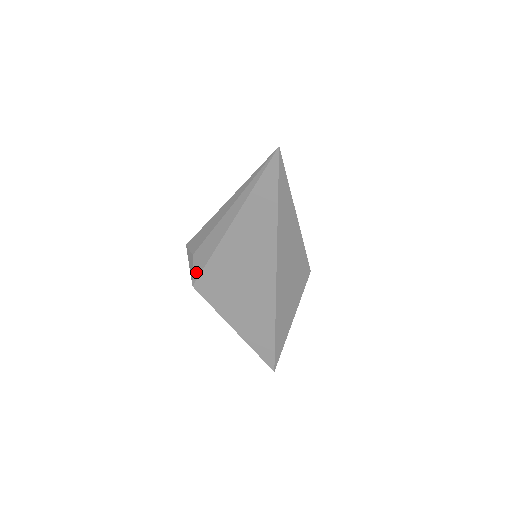
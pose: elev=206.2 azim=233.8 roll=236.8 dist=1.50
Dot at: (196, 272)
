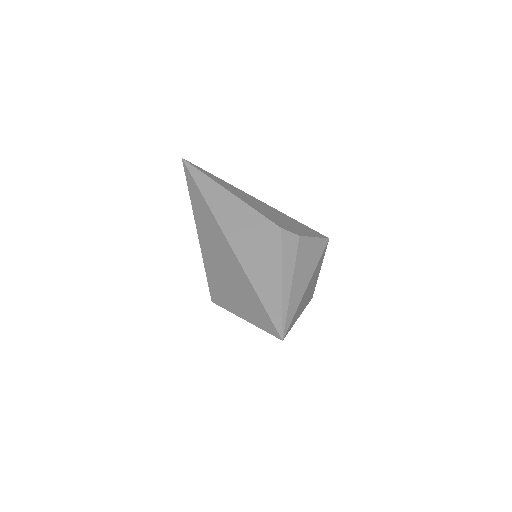
Dot at: occluded
